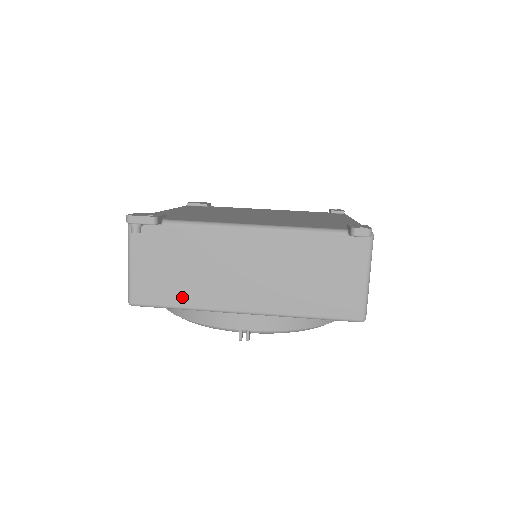
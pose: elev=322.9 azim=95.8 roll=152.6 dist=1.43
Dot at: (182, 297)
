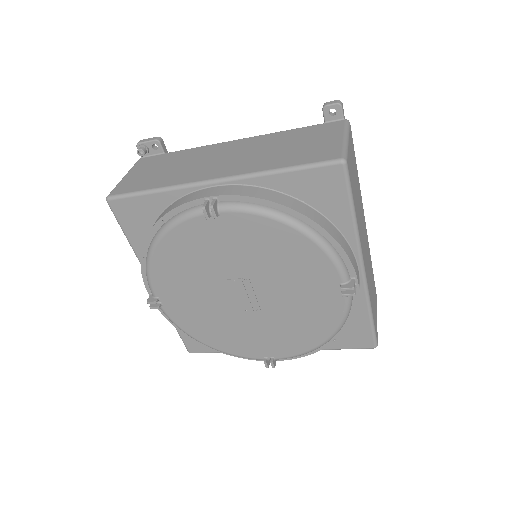
Dot at: (158, 183)
